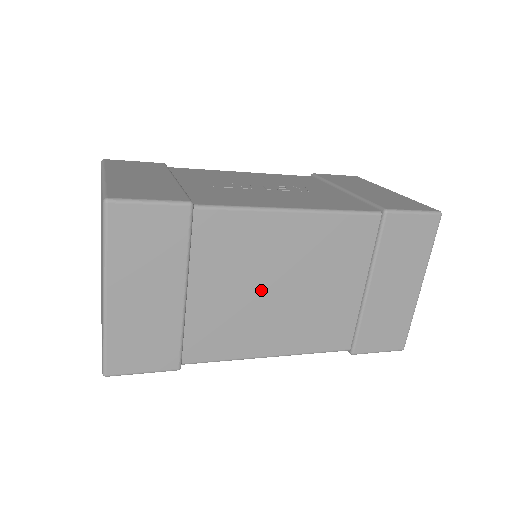
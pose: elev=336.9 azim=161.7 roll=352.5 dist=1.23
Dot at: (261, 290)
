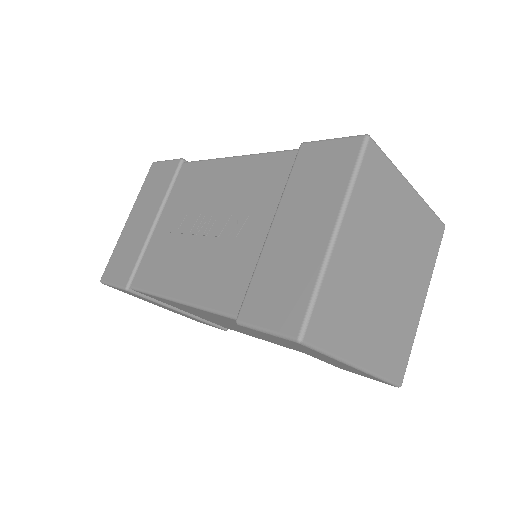
Dot at: occluded
